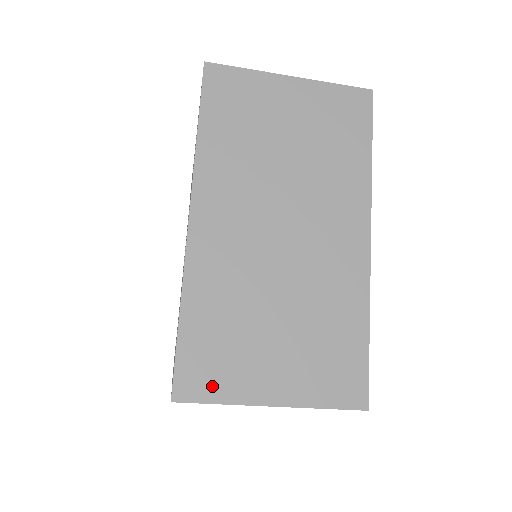
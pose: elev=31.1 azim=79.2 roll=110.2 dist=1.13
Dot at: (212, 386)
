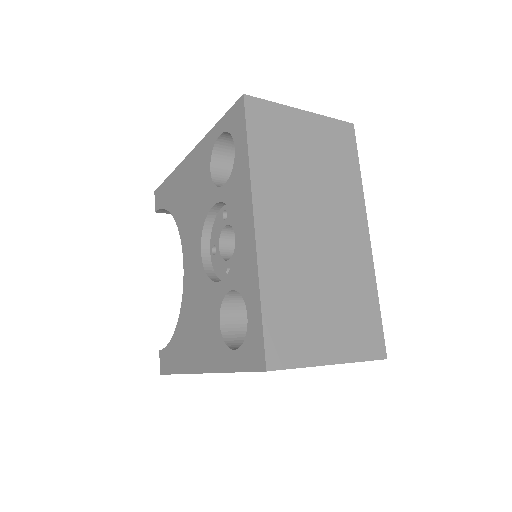
Dot at: (292, 355)
